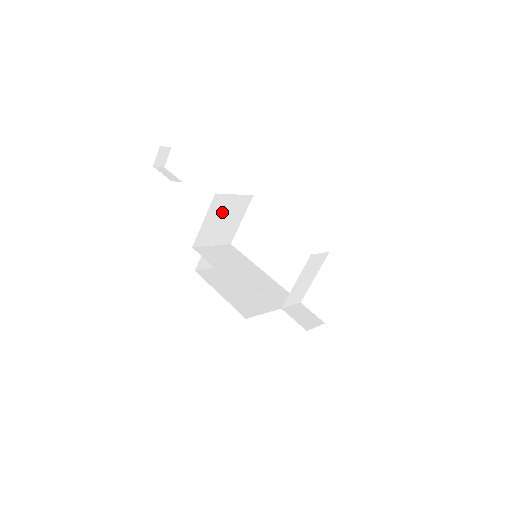
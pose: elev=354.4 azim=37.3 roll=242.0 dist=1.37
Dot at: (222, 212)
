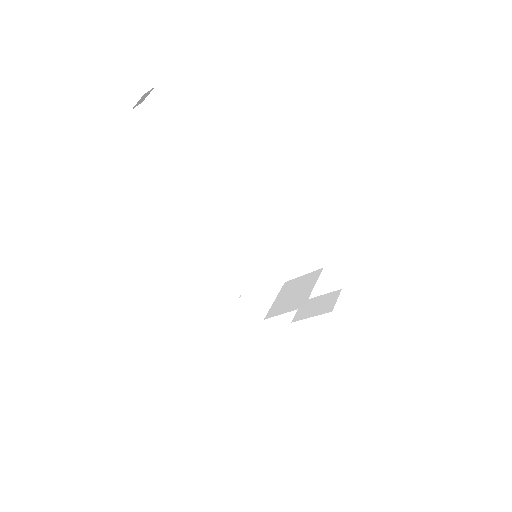
Dot at: occluded
